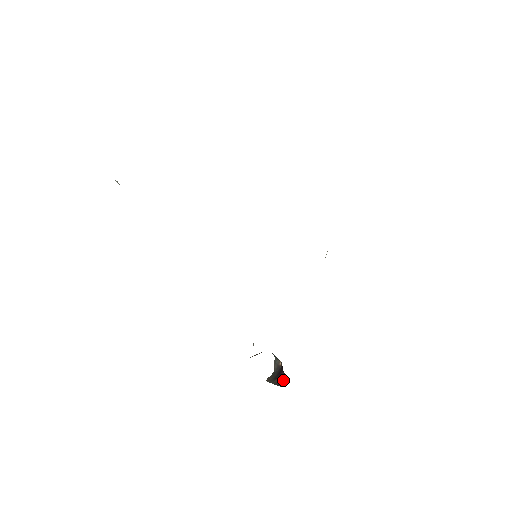
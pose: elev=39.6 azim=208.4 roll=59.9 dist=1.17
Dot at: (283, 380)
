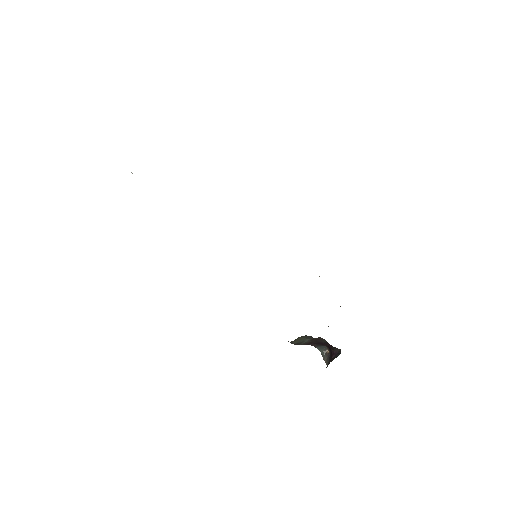
Dot at: (336, 355)
